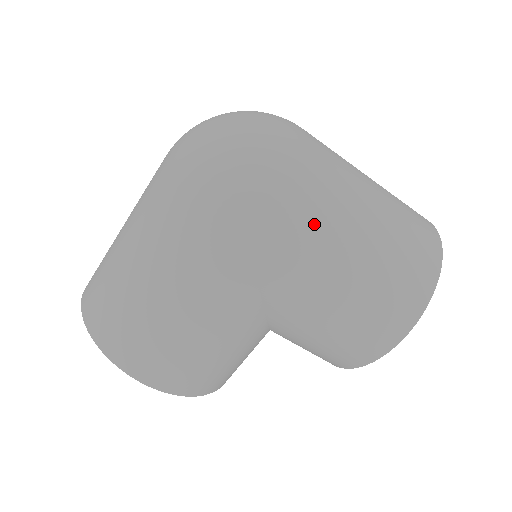
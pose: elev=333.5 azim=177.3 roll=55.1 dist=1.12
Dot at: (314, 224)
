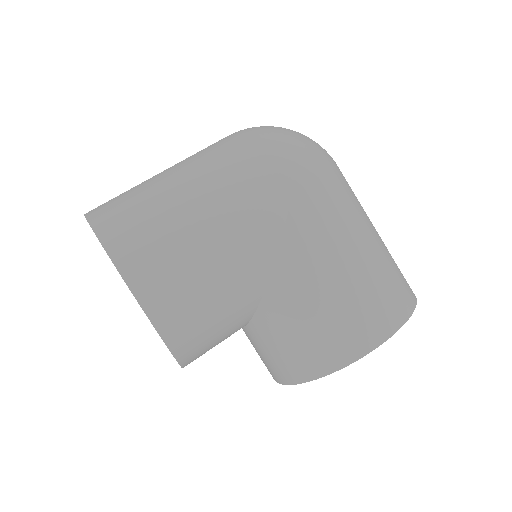
Dot at: (341, 203)
